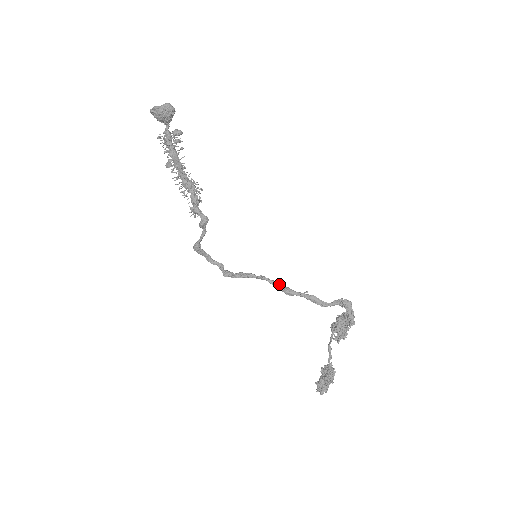
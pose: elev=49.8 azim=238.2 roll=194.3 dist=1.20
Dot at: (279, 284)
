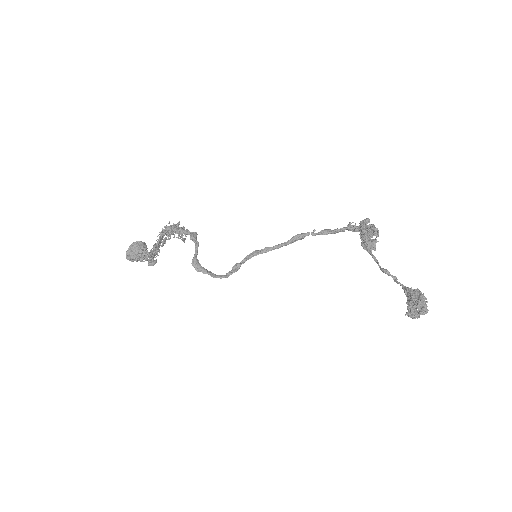
Dot at: (287, 241)
